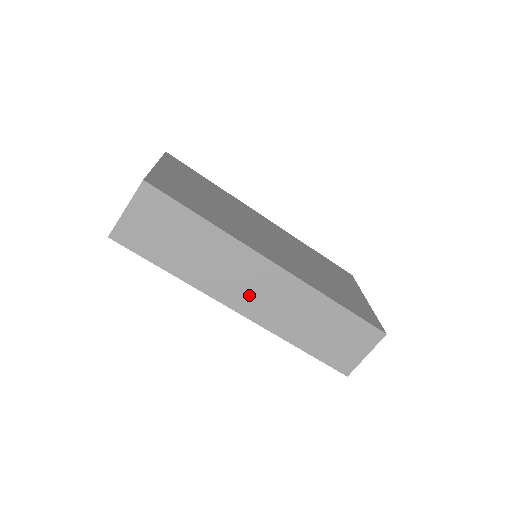
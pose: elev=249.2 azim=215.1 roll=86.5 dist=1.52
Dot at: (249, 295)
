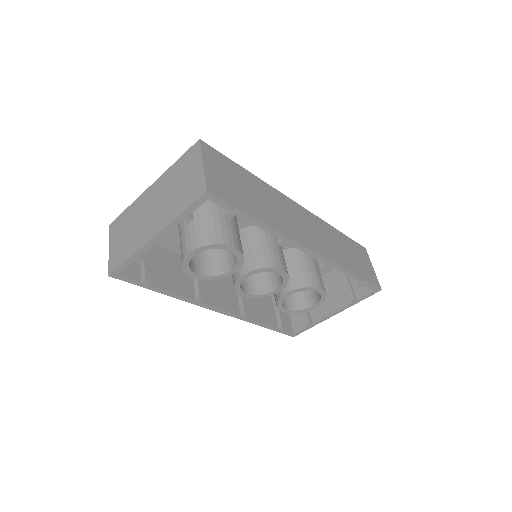
Dot at: (306, 233)
